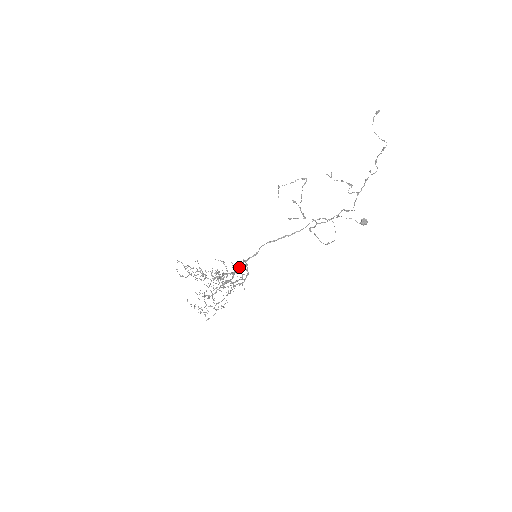
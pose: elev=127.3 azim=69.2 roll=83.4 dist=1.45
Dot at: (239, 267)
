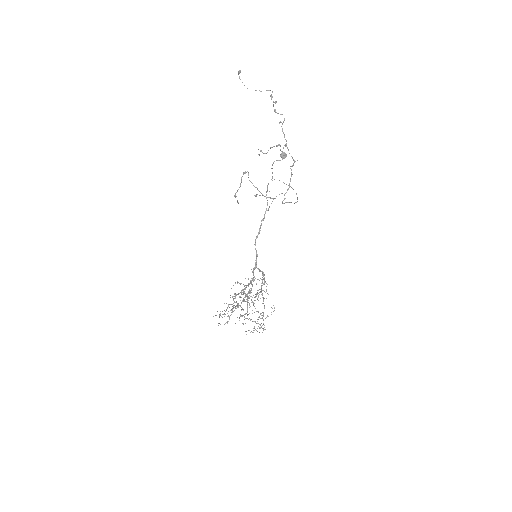
Dot at: (253, 275)
